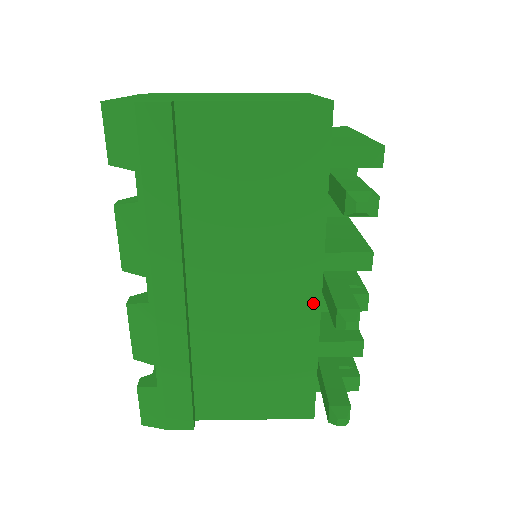
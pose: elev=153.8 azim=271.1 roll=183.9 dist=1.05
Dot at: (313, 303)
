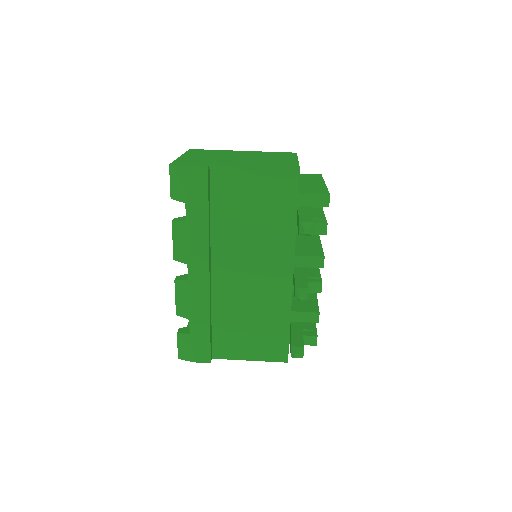
Dot at: (287, 286)
